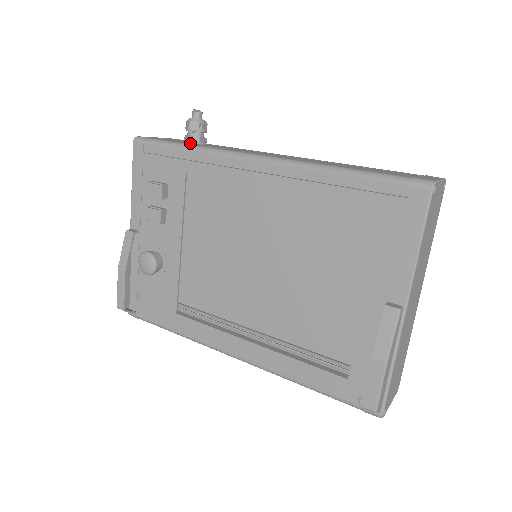
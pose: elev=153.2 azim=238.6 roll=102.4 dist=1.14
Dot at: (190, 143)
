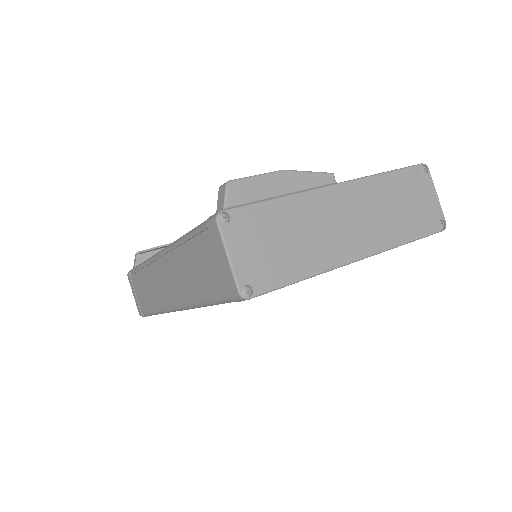
Dot at: occluded
